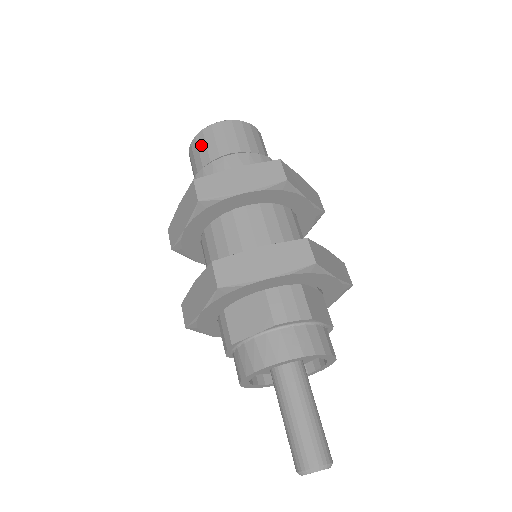
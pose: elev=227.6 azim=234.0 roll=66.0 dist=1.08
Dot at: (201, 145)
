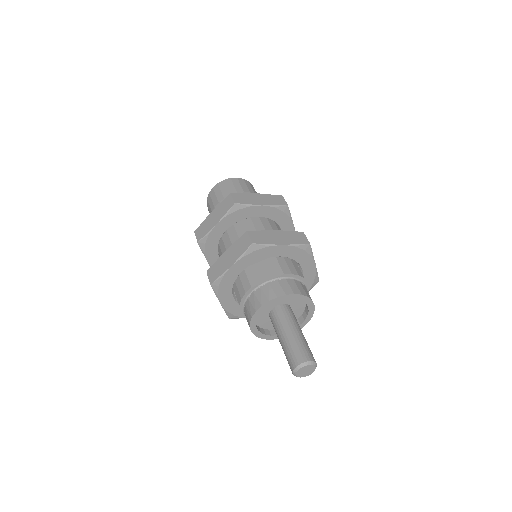
Dot at: (223, 187)
